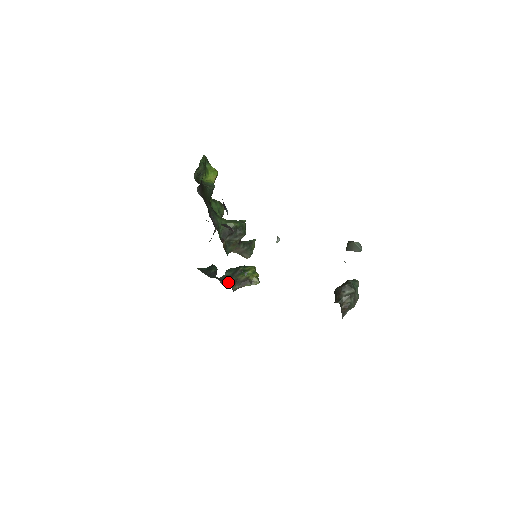
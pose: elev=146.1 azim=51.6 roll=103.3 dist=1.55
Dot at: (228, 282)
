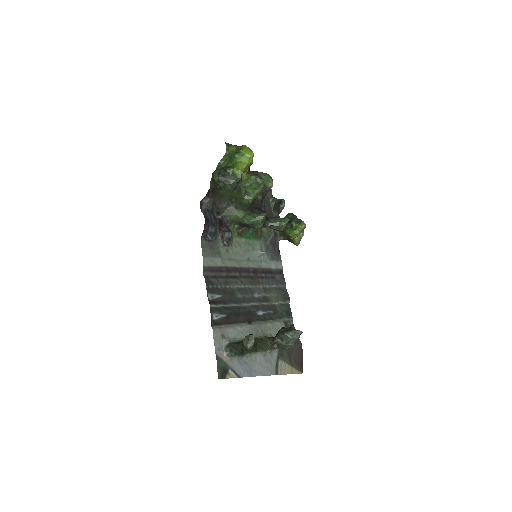
Dot at: occluded
